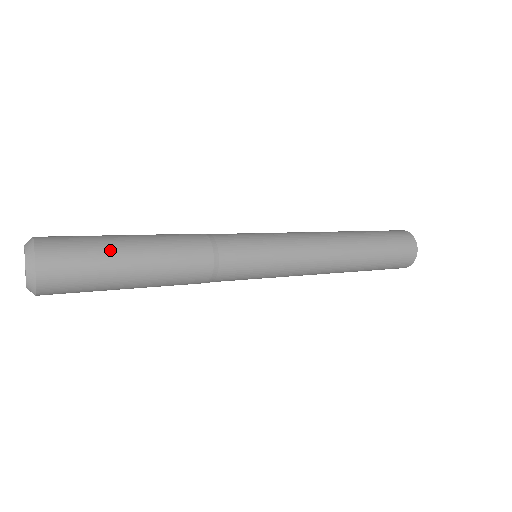
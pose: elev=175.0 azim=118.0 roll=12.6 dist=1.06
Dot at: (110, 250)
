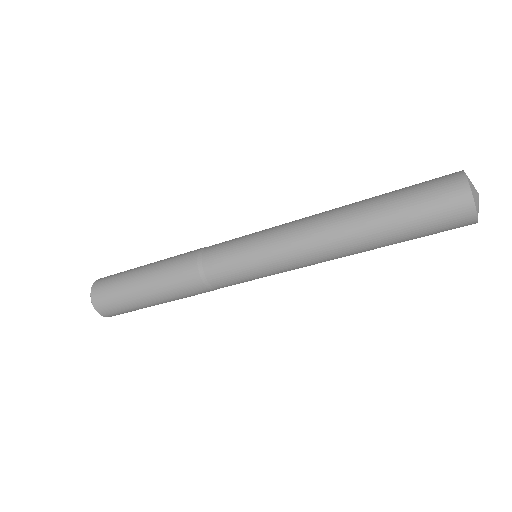
Dot at: (136, 268)
